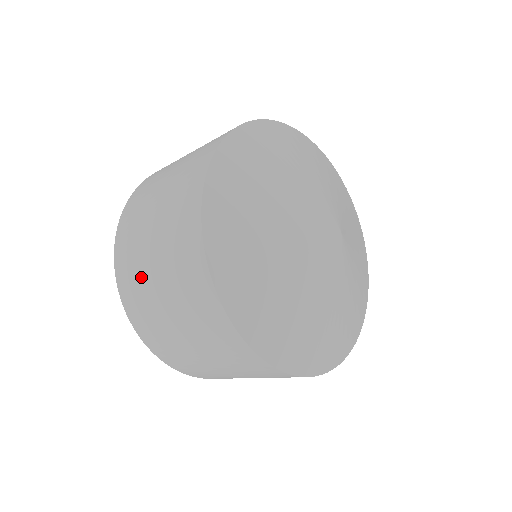
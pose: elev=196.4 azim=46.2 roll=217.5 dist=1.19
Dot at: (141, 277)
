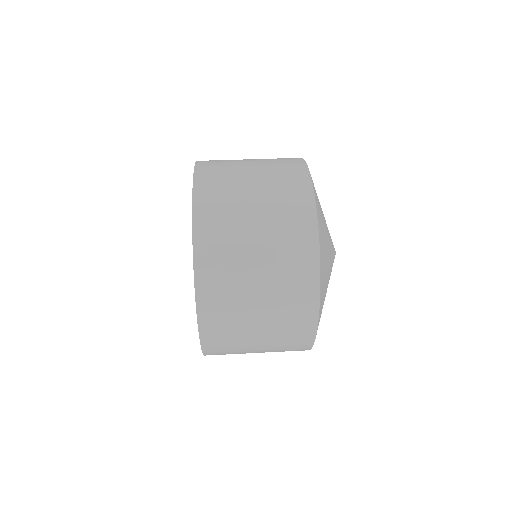
Dot at: occluded
